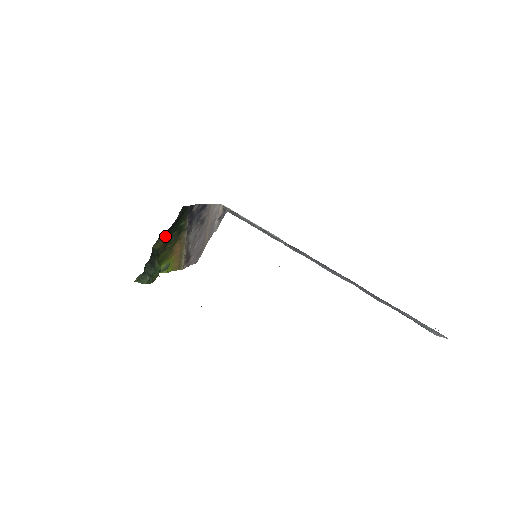
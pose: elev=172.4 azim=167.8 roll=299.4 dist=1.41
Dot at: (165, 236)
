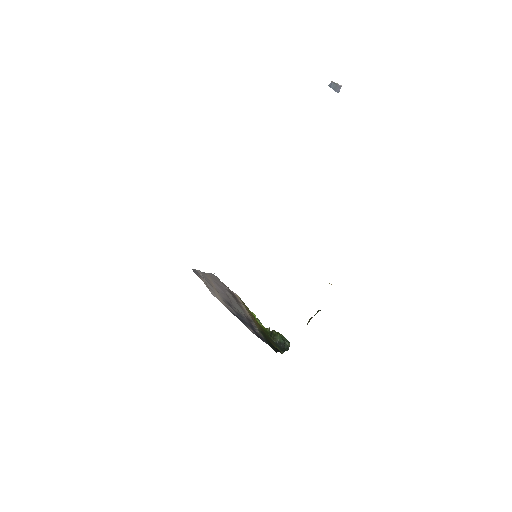
Dot at: occluded
